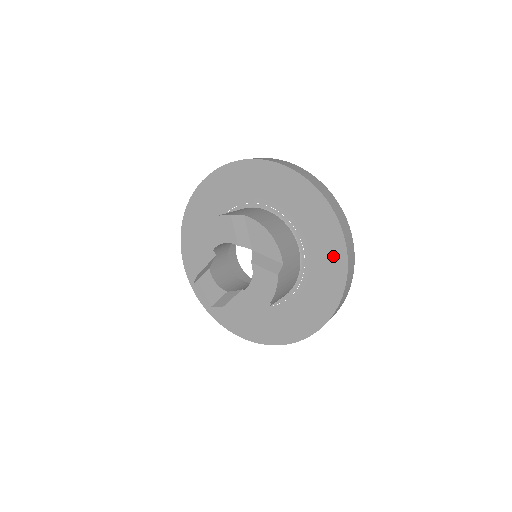
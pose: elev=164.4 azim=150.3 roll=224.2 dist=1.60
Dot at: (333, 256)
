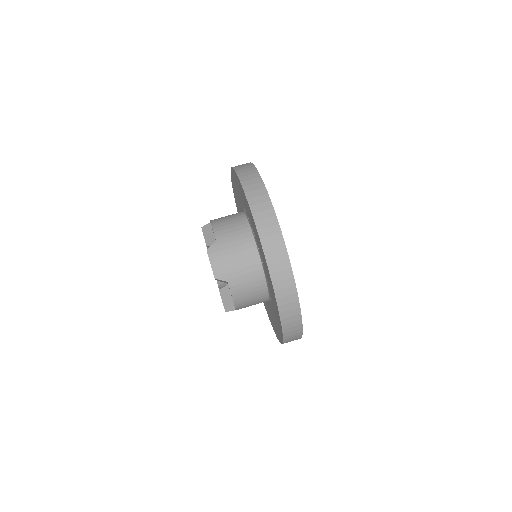
Dot at: (276, 330)
